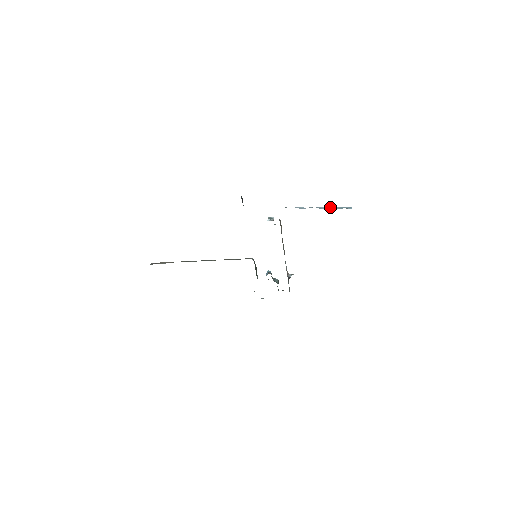
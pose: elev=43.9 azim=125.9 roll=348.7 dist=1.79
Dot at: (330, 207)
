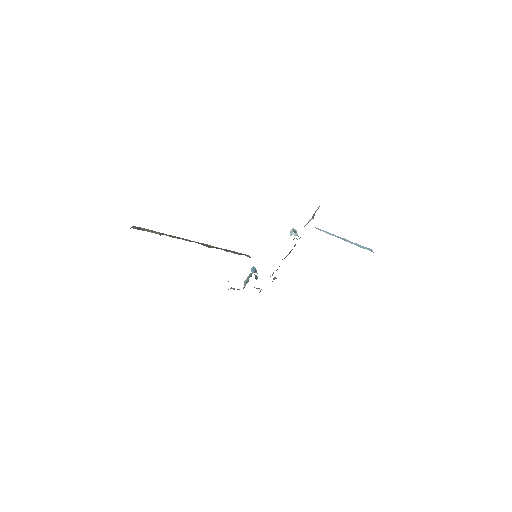
Dot at: (355, 243)
